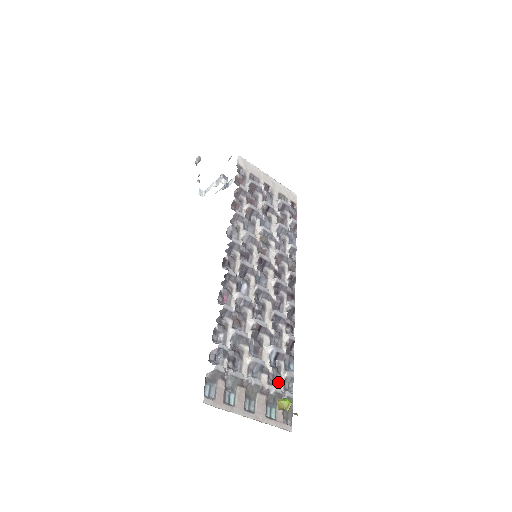
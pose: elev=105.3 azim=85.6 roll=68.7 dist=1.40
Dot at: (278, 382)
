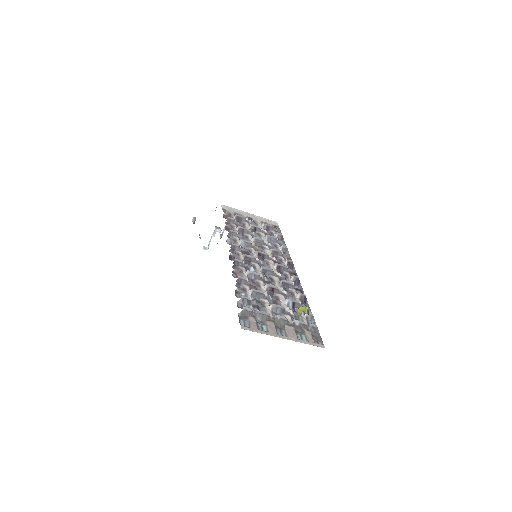
Dot at: (301, 320)
